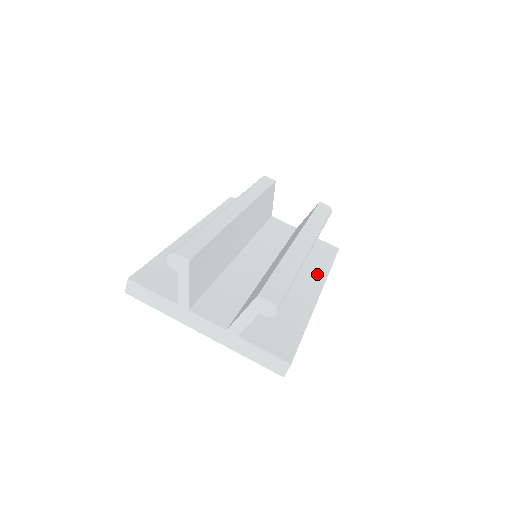
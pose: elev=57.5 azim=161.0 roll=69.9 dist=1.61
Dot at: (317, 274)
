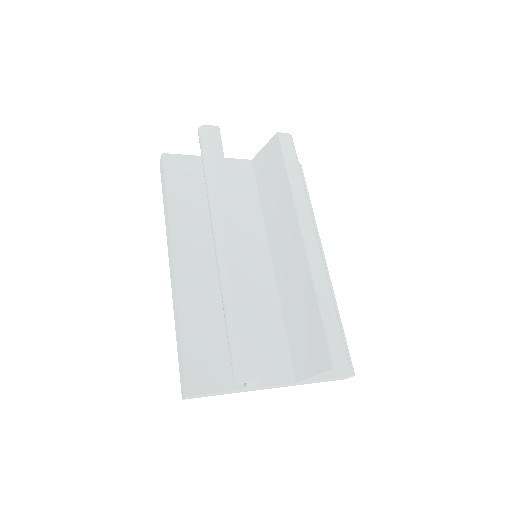
Dot at: occluded
